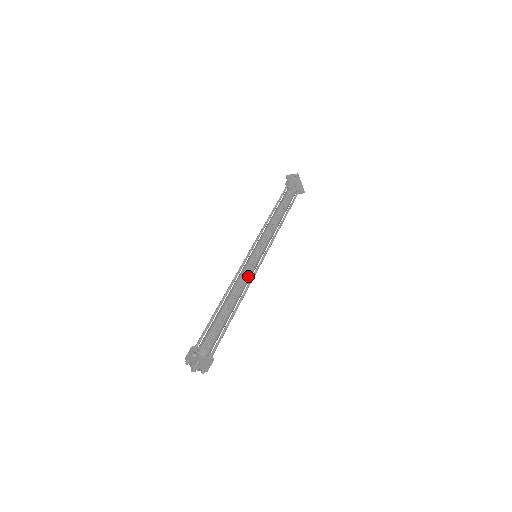
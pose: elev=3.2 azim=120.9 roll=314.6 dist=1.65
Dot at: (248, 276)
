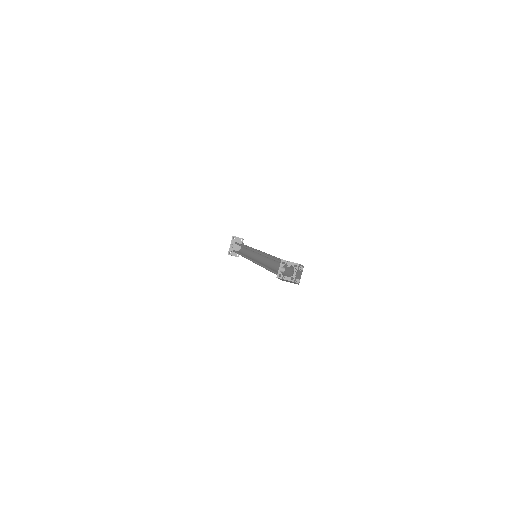
Dot at: occluded
